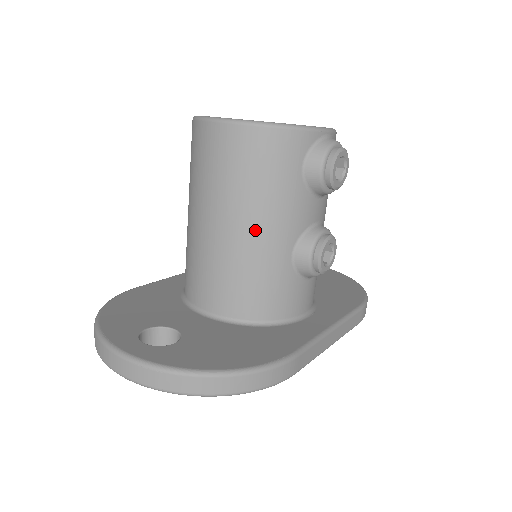
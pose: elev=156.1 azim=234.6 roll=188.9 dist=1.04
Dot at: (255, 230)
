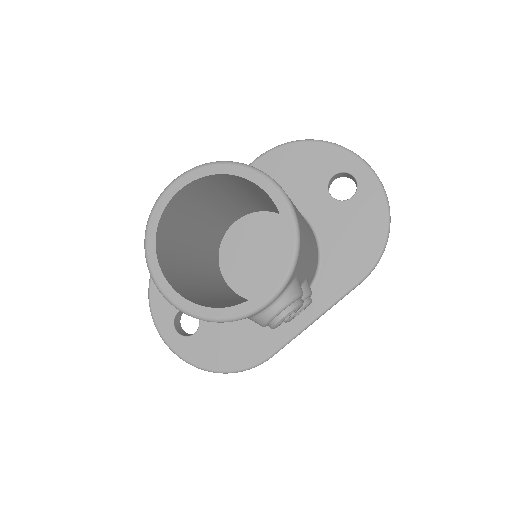
Dot at: occluded
